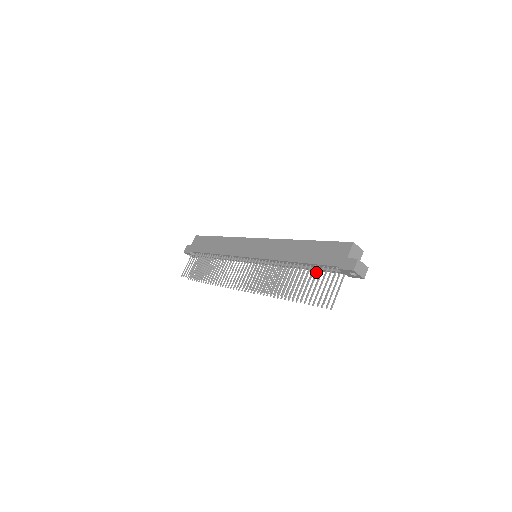
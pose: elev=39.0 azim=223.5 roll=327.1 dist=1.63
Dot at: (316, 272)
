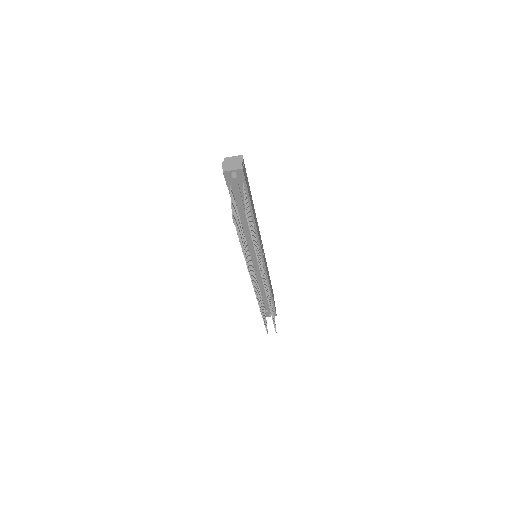
Dot at: occluded
